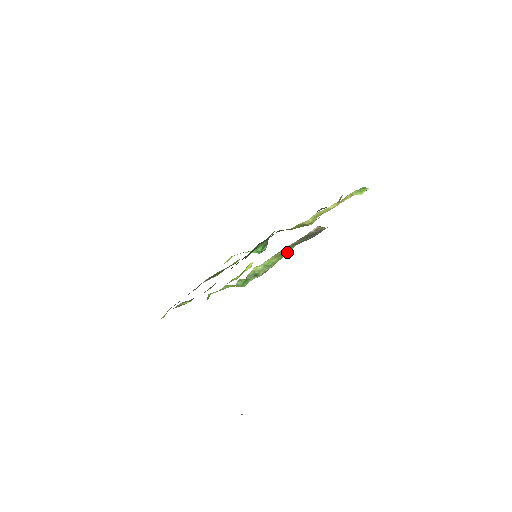
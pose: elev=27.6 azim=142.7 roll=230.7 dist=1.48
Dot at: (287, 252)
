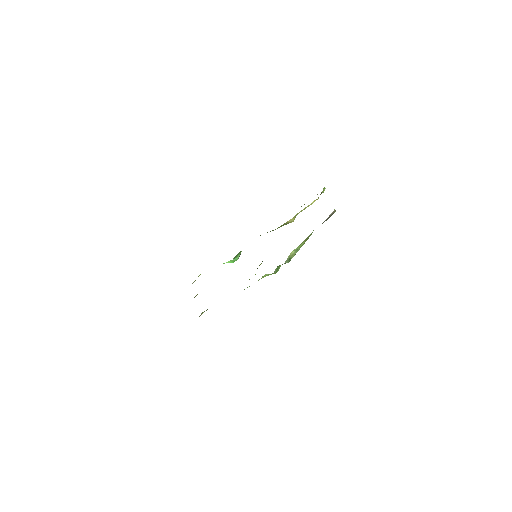
Dot at: (310, 235)
